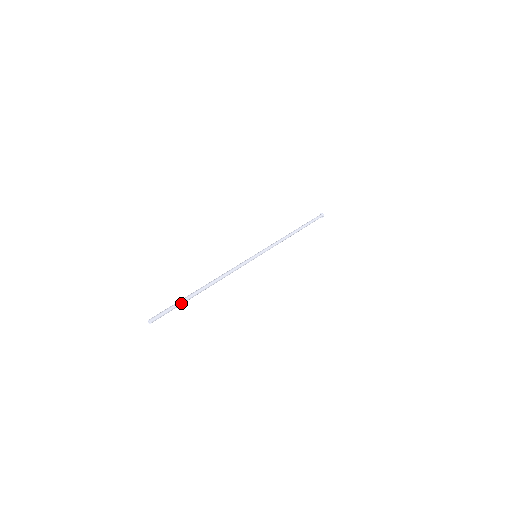
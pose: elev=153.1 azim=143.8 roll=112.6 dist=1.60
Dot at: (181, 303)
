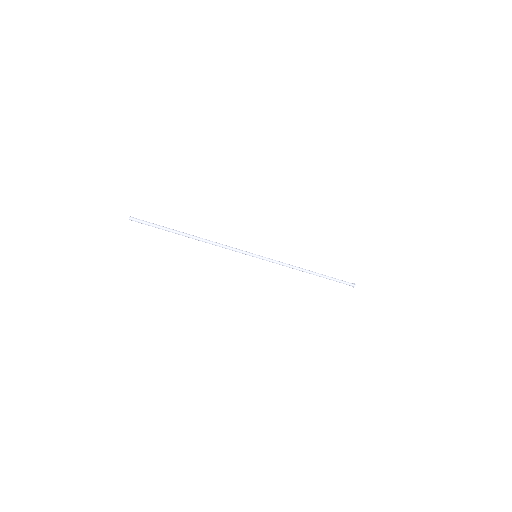
Dot at: (163, 227)
